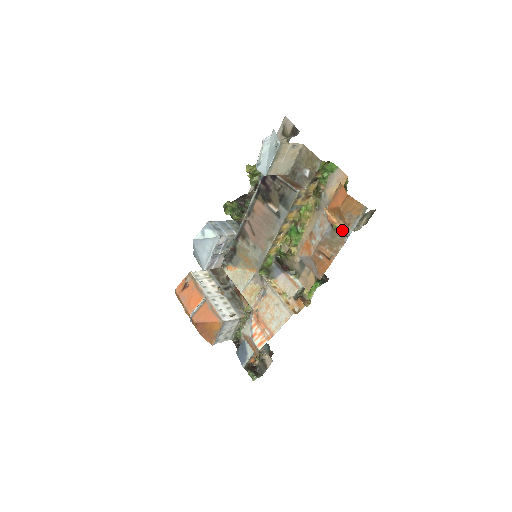
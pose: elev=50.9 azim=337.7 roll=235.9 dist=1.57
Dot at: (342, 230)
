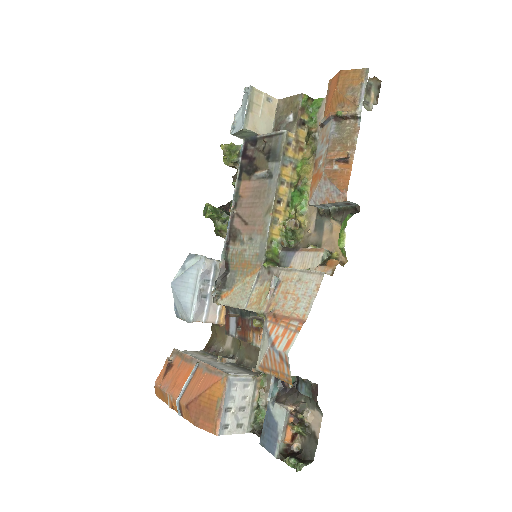
Dot at: (349, 113)
